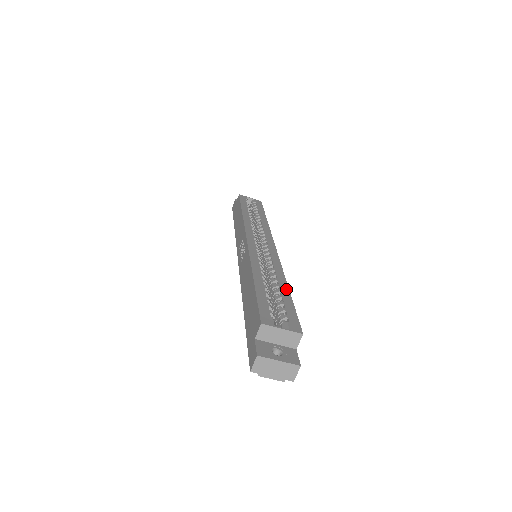
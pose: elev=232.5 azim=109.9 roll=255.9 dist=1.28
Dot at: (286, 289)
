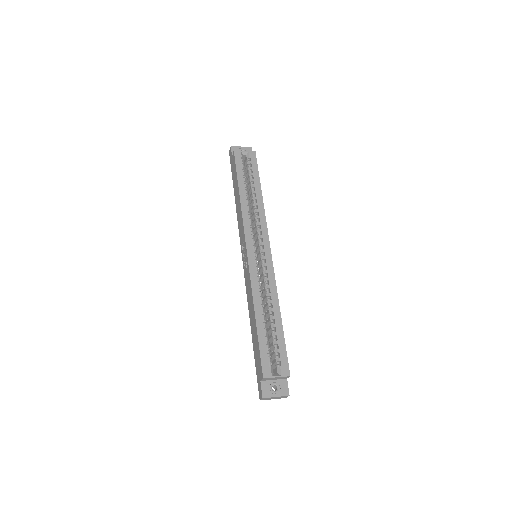
Dot at: (279, 321)
